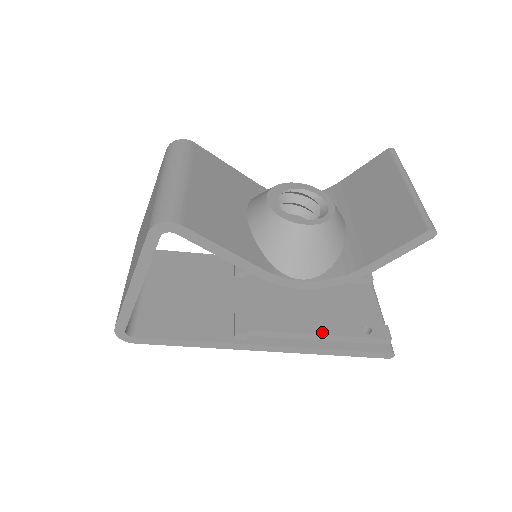
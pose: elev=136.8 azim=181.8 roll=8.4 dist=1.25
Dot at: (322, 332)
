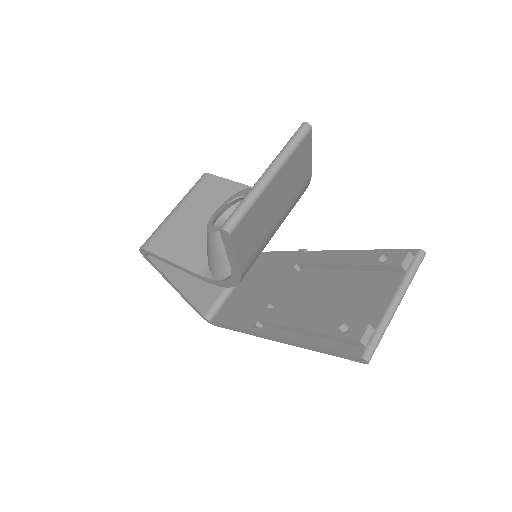
Dot at: (304, 327)
